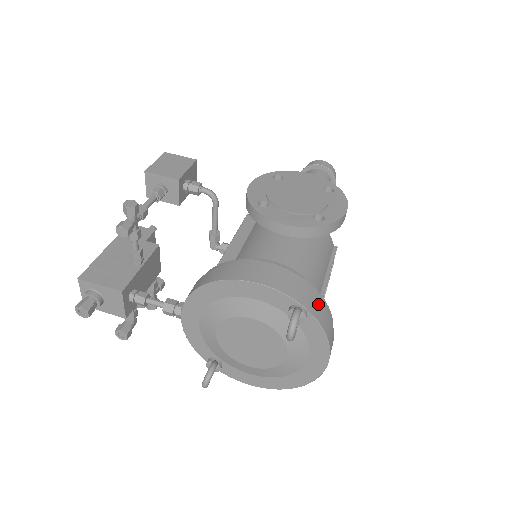
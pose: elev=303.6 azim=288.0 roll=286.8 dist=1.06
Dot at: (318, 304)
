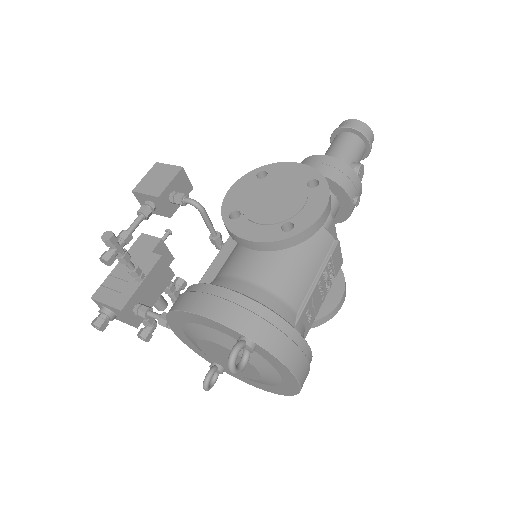
Dot at: (272, 331)
